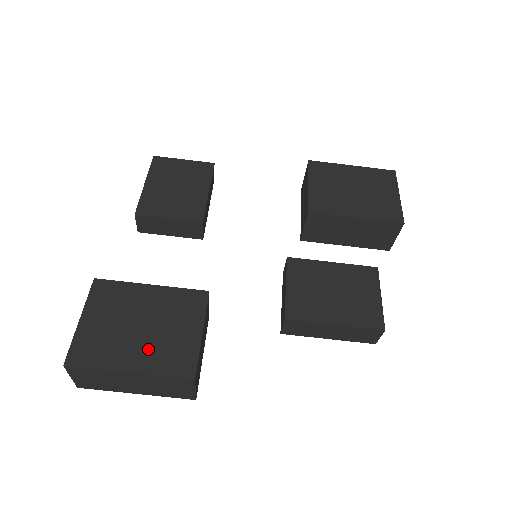
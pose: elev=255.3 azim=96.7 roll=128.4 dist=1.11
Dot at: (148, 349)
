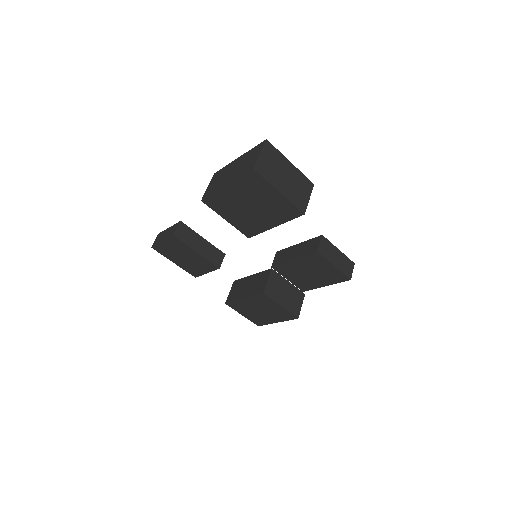
Dot at: (273, 316)
